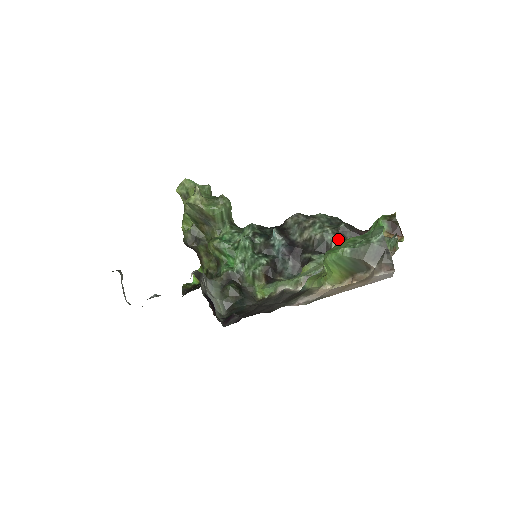
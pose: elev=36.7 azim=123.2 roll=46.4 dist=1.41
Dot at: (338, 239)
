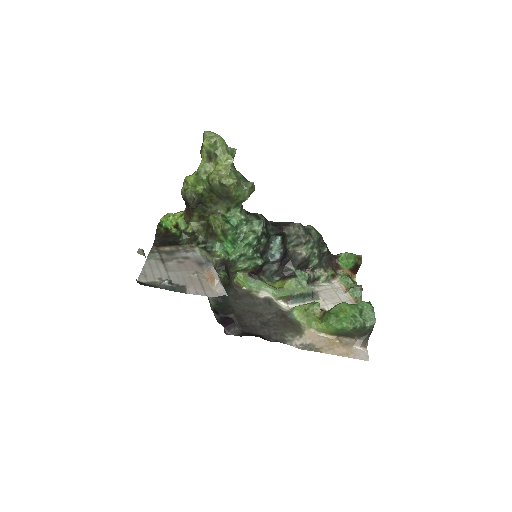
Dot at: (318, 262)
